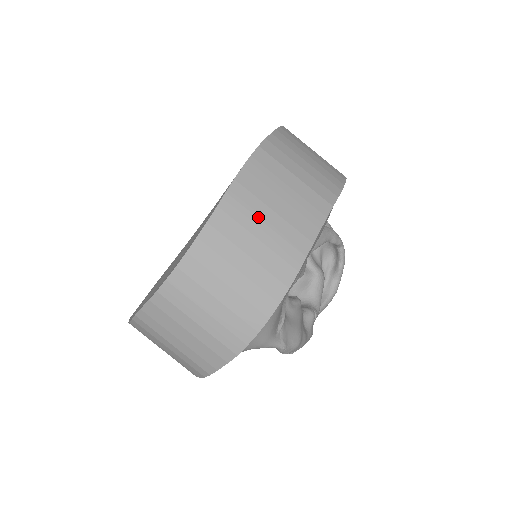
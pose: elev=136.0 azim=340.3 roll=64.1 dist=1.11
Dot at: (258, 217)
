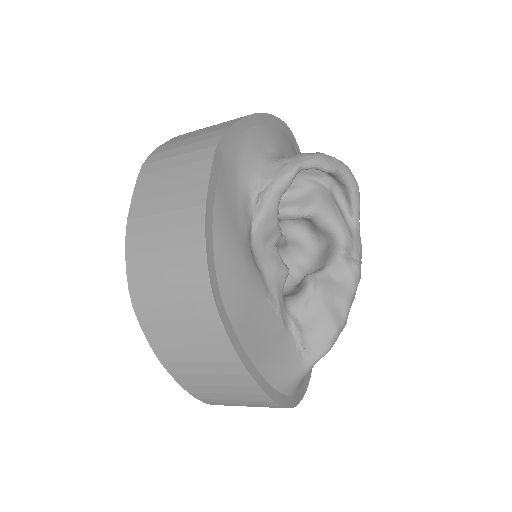
Dot at: (191, 363)
